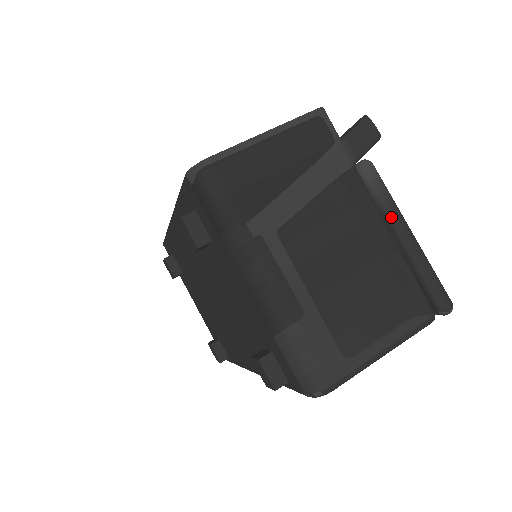
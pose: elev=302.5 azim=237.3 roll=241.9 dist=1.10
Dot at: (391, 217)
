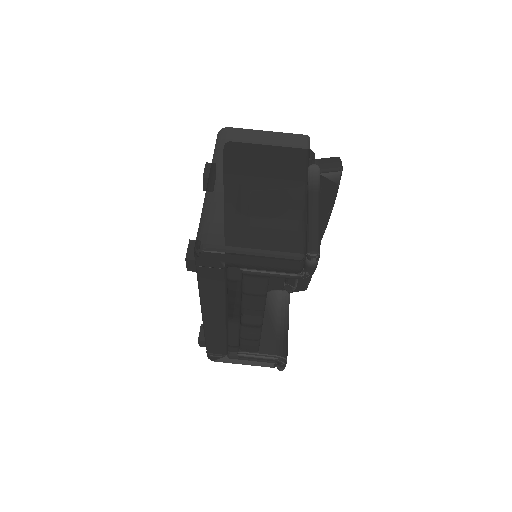
Dot at: (310, 193)
